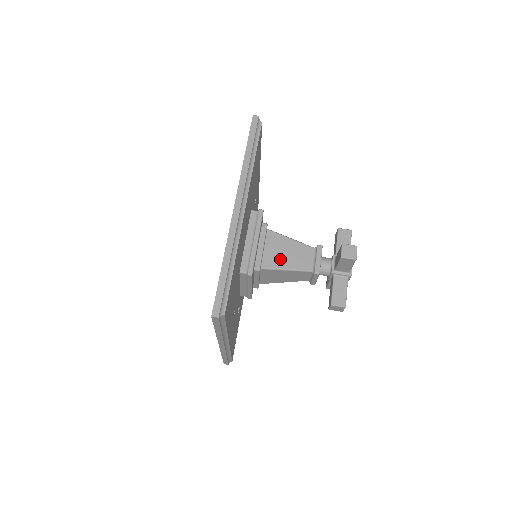
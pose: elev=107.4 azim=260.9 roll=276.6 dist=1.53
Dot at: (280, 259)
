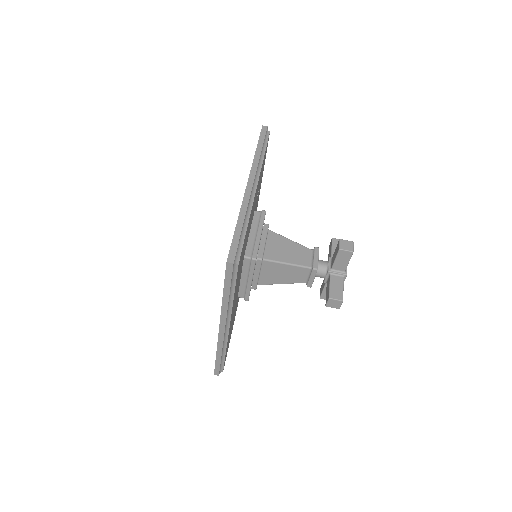
Dot at: (275, 279)
